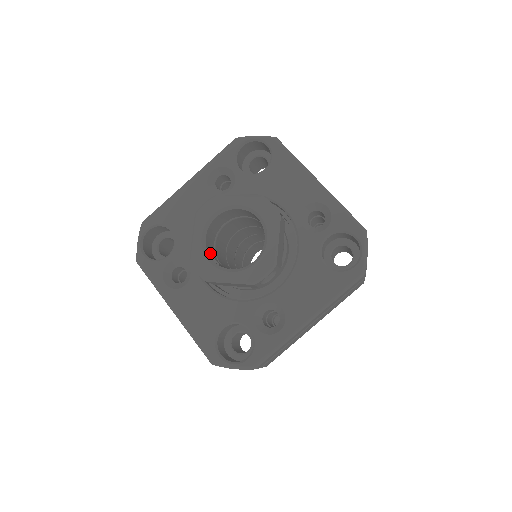
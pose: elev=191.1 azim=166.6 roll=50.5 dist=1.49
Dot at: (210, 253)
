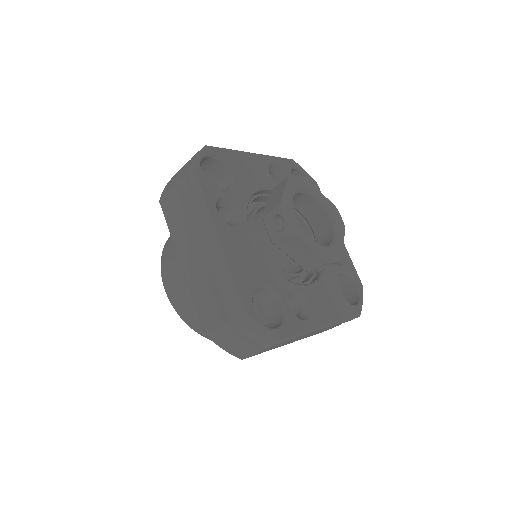
Dot at: occluded
